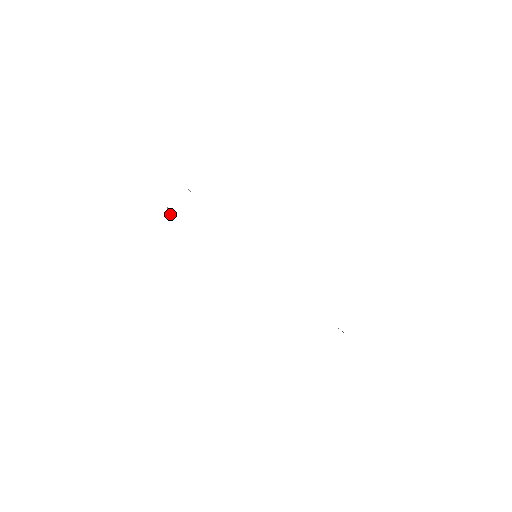
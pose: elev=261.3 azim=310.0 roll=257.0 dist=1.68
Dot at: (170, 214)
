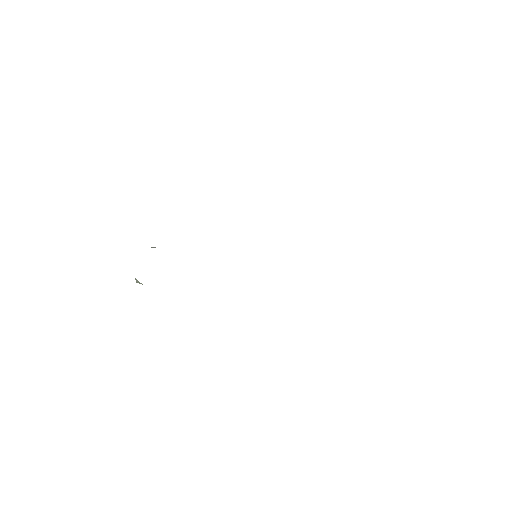
Dot at: (141, 283)
